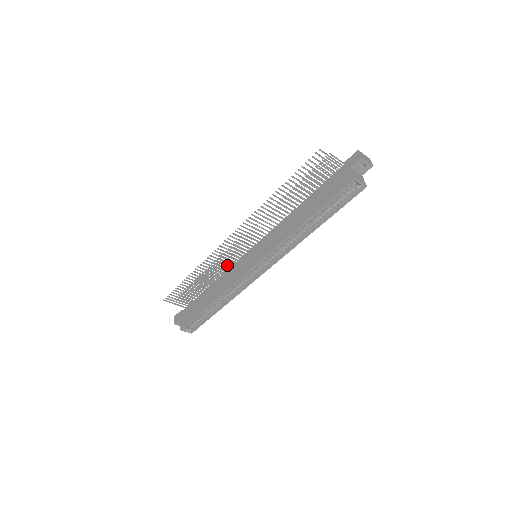
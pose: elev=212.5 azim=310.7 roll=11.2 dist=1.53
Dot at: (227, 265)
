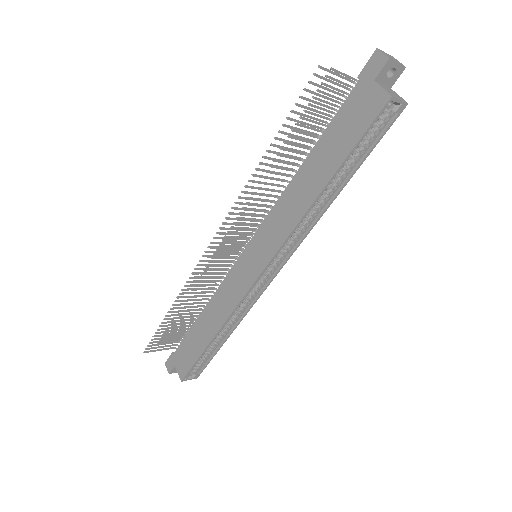
Dot at: (215, 278)
